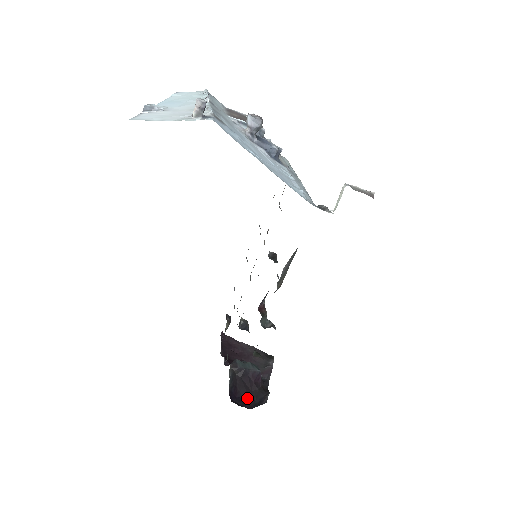
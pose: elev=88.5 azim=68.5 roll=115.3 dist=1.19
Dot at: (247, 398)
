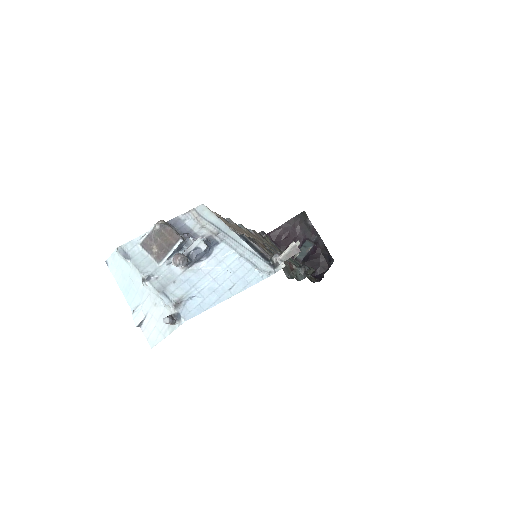
Dot at: (321, 264)
